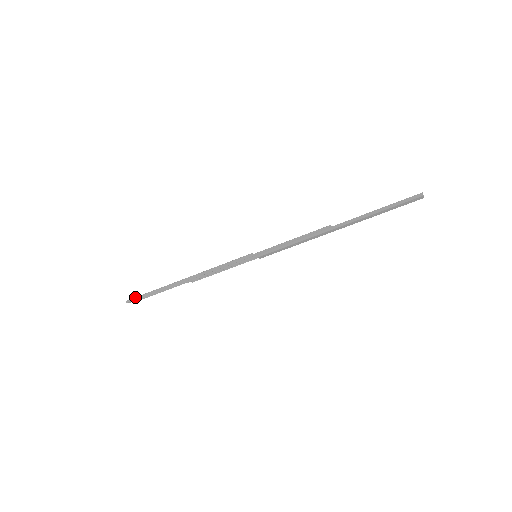
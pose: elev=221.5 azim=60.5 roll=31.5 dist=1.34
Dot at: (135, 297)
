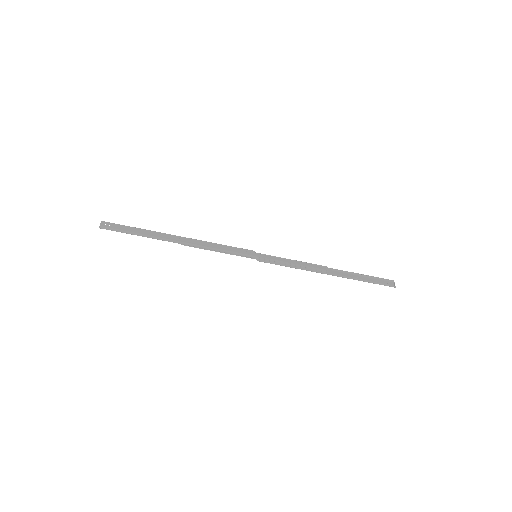
Dot at: (113, 229)
